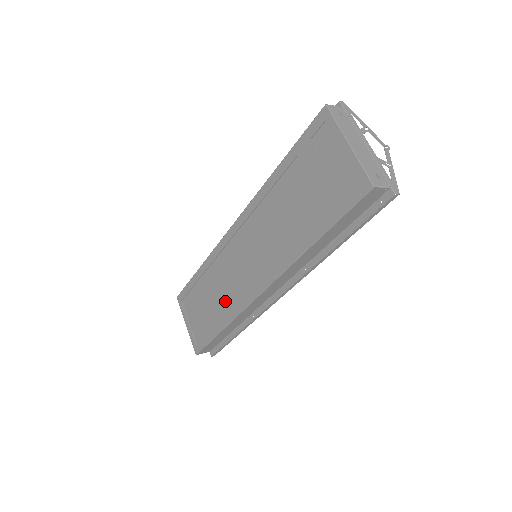
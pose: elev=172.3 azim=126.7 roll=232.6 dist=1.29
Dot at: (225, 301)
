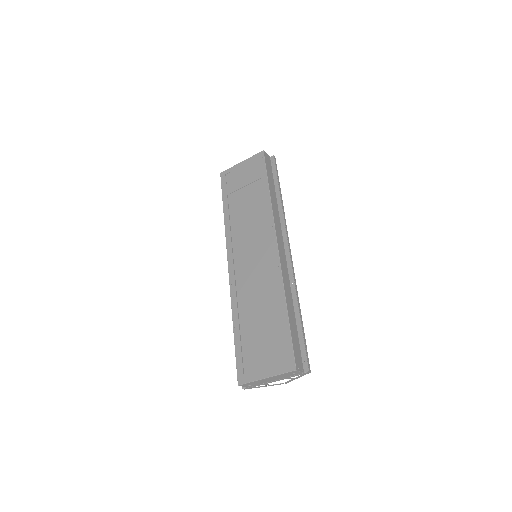
Dot at: (268, 295)
